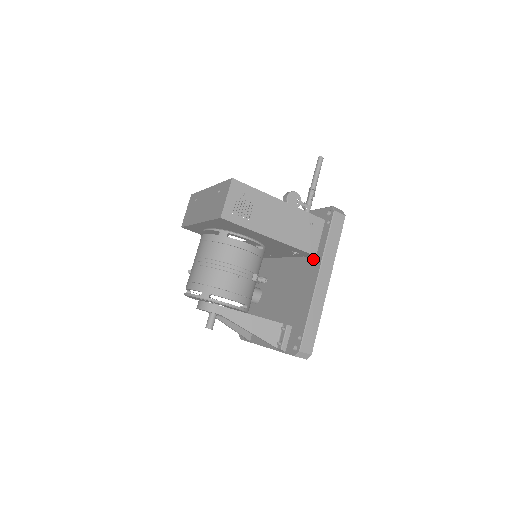
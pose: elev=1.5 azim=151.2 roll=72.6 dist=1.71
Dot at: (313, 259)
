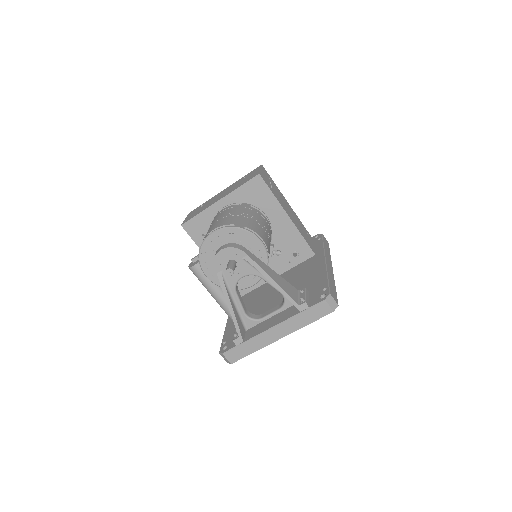
Dot at: (313, 257)
